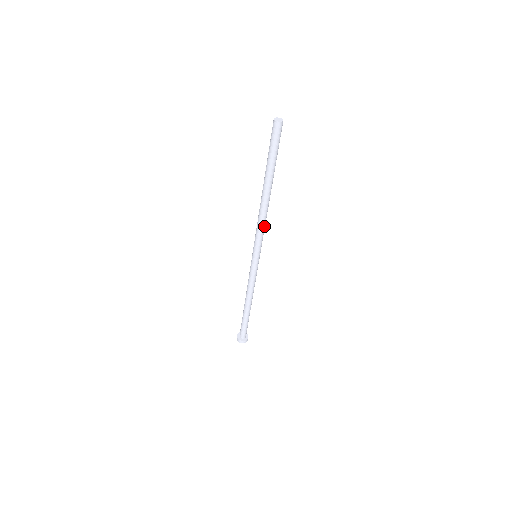
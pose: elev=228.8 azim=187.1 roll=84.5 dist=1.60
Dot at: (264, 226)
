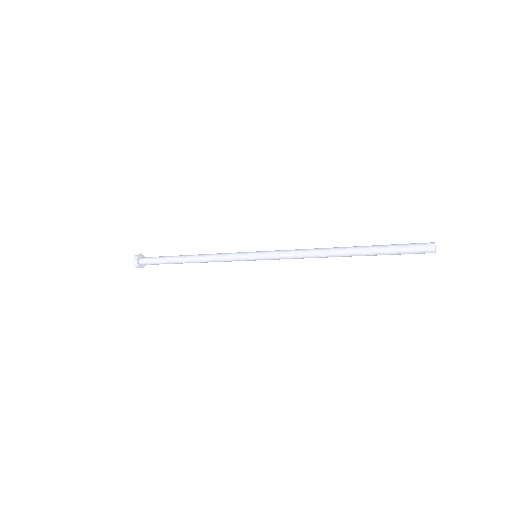
Dot at: occluded
